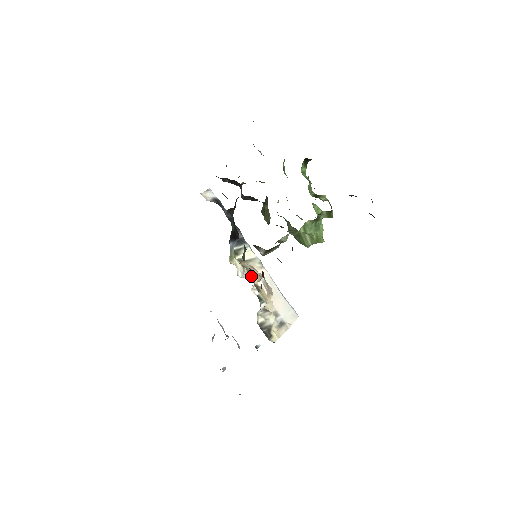
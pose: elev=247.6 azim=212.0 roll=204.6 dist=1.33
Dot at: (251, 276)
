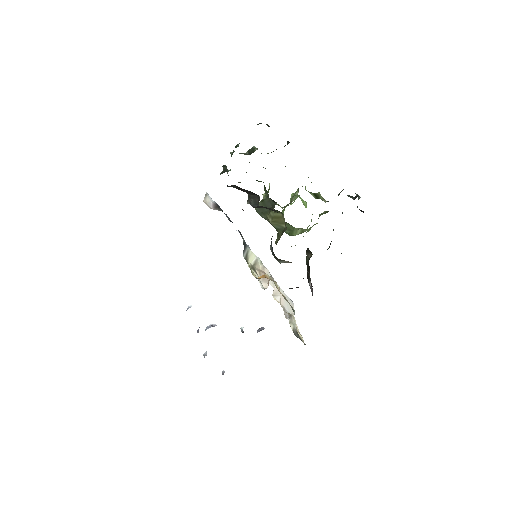
Dot at: (276, 287)
